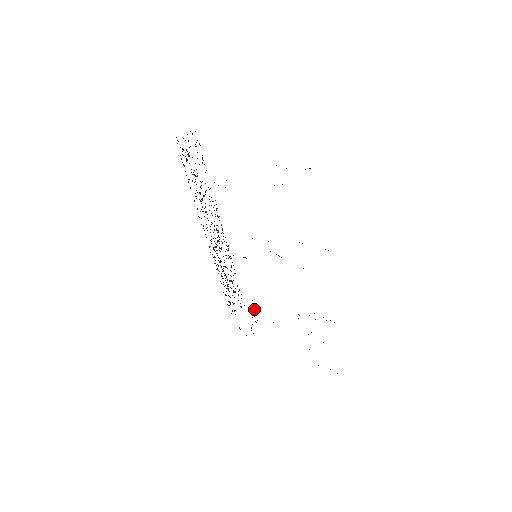
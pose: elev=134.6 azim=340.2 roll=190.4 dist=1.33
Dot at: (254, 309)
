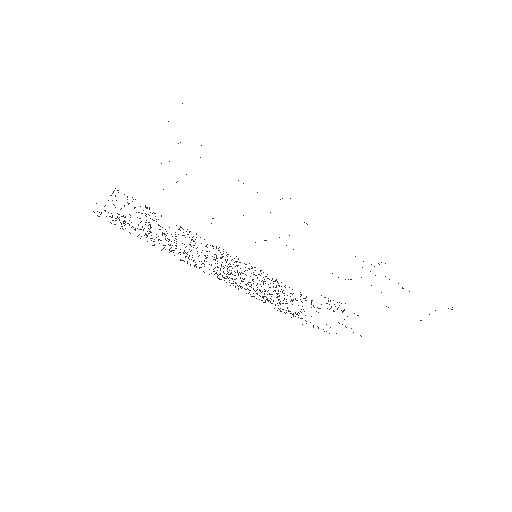
Dot at: occluded
